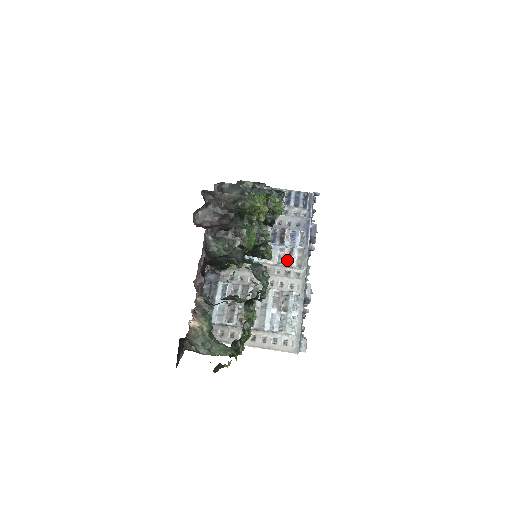
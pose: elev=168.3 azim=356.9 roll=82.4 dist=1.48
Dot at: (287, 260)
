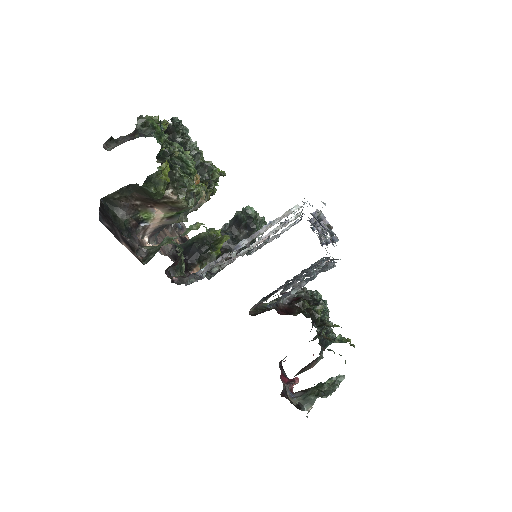
Dot at: occluded
